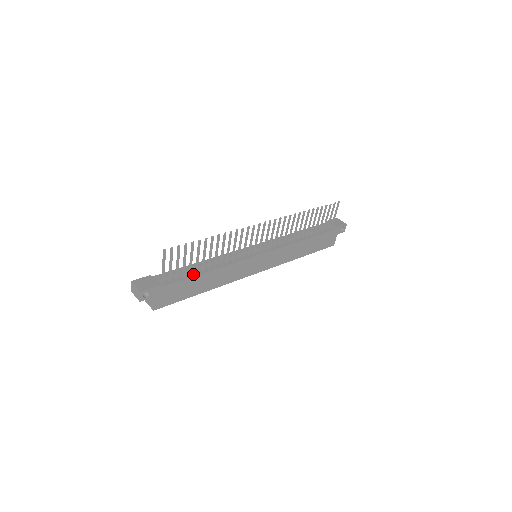
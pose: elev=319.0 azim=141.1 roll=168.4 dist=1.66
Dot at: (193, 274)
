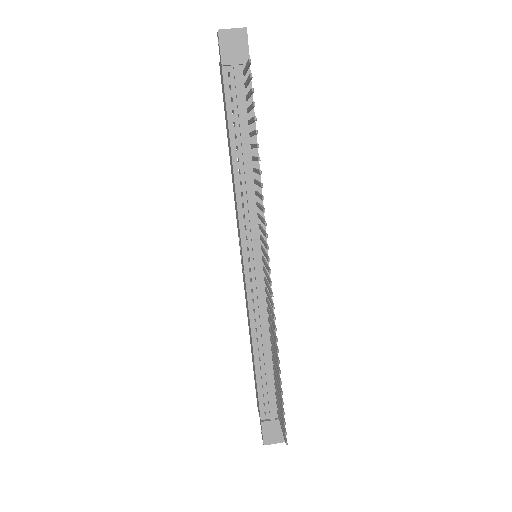
Dot at: occluded
